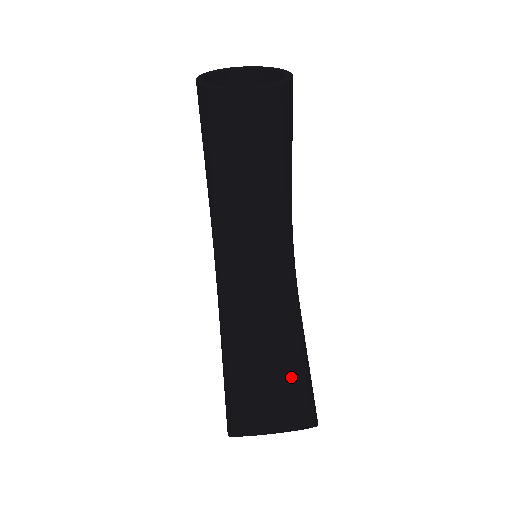
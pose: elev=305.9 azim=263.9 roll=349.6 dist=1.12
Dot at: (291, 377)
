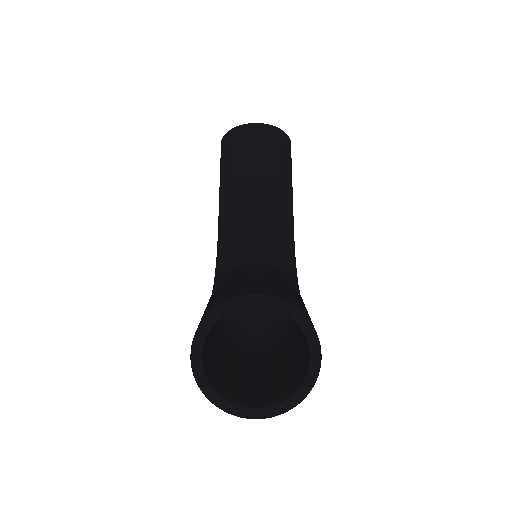
Dot at: (282, 287)
